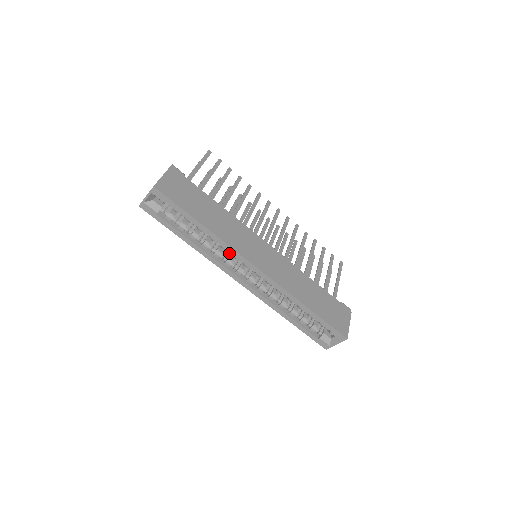
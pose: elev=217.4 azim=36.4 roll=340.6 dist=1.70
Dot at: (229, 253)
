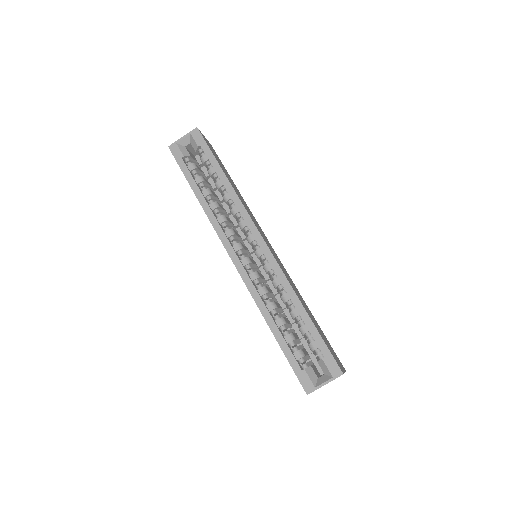
Dot at: (233, 229)
